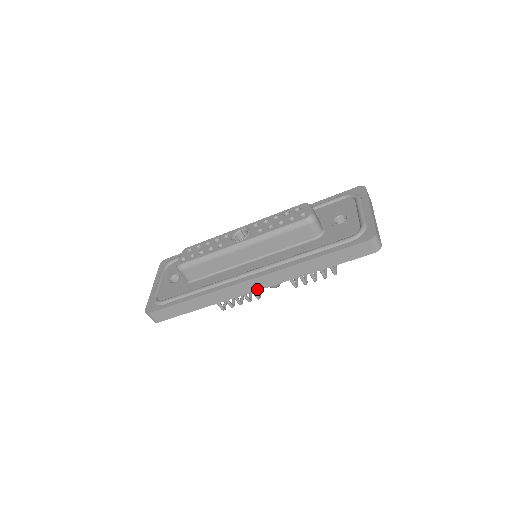
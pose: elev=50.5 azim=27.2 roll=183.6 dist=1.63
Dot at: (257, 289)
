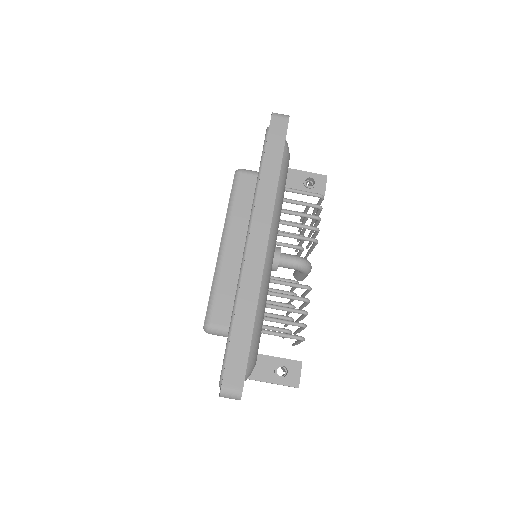
Dot at: (266, 239)
